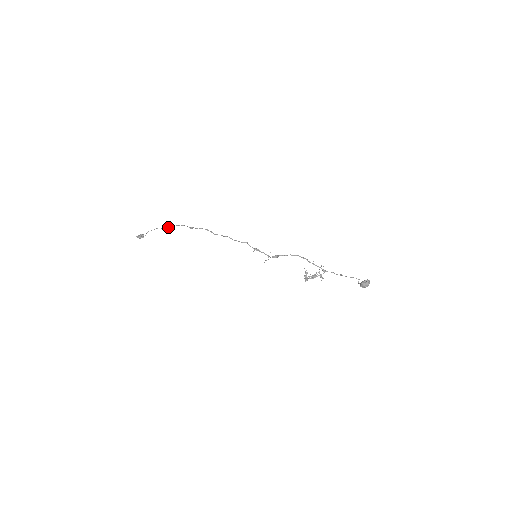
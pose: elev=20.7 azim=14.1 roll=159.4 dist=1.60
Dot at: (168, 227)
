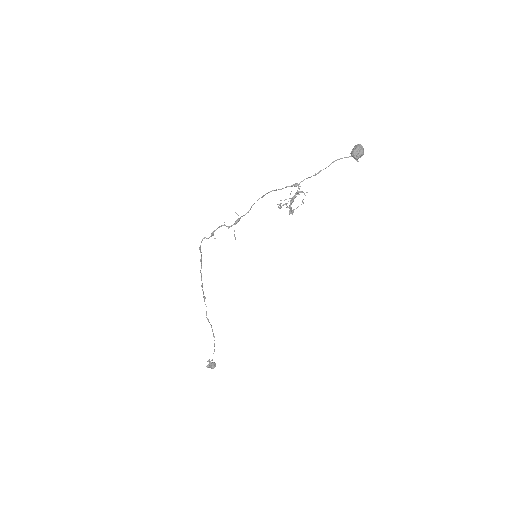
Dot at: occluded
